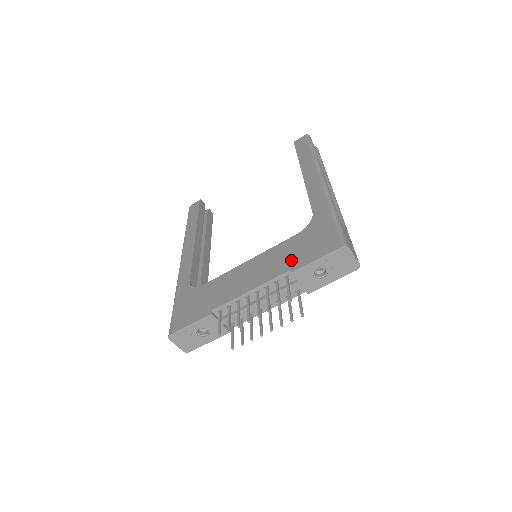
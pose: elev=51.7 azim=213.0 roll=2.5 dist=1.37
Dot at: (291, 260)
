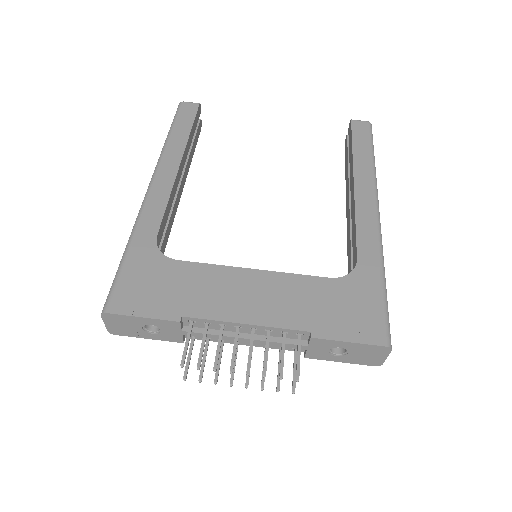
Dot at: (315, 316)
